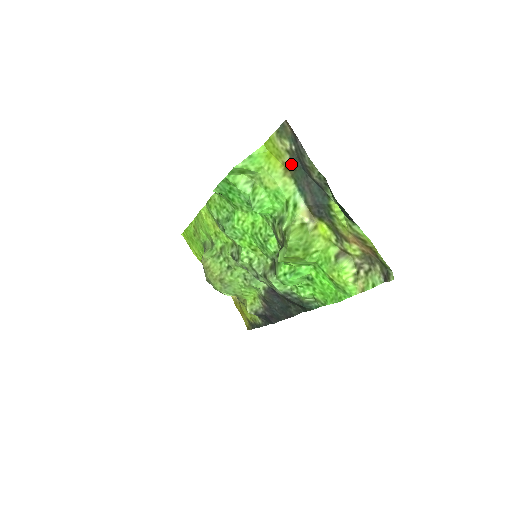
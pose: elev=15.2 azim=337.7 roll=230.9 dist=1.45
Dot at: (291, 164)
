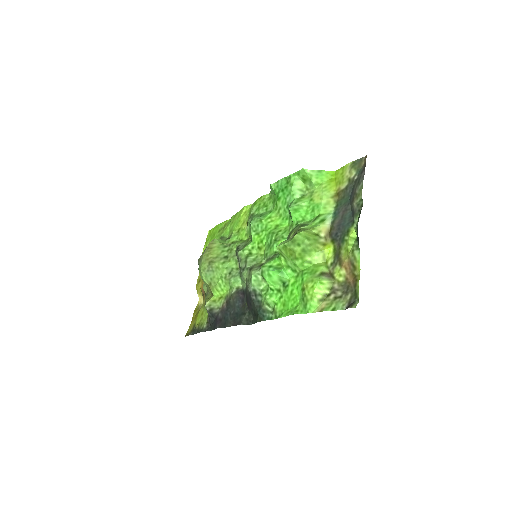
Dot at: (344, 191)
